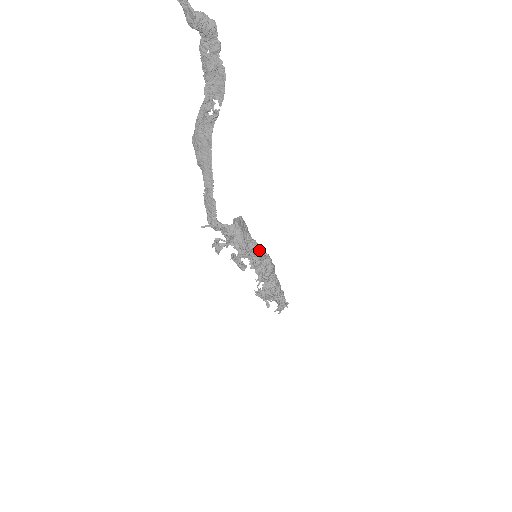
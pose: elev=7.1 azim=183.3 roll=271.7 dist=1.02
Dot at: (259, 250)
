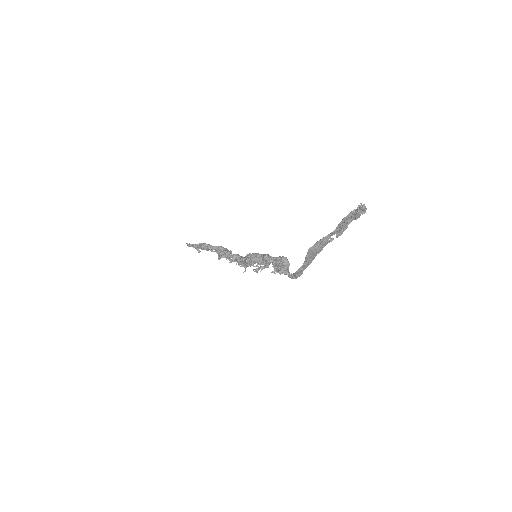
Dot at: occluded
